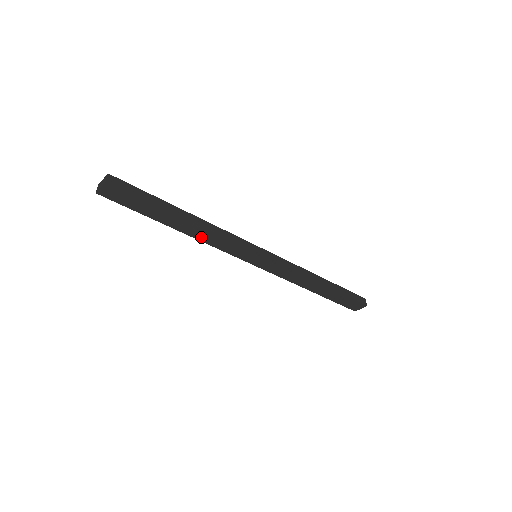
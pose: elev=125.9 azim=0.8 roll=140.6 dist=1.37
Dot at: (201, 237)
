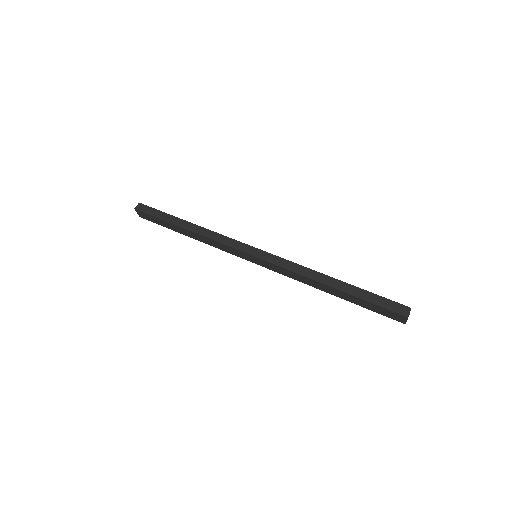
Dot at: (206, 242)
